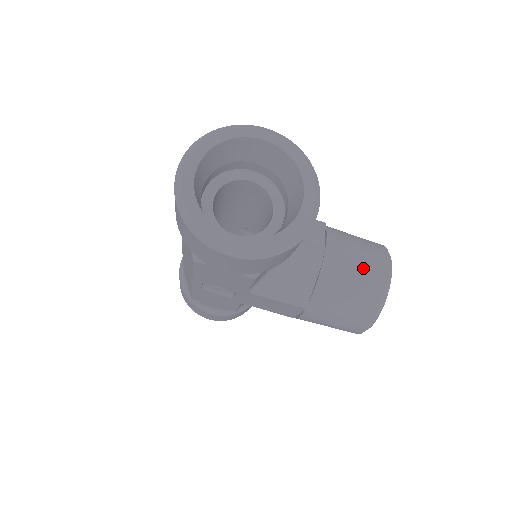
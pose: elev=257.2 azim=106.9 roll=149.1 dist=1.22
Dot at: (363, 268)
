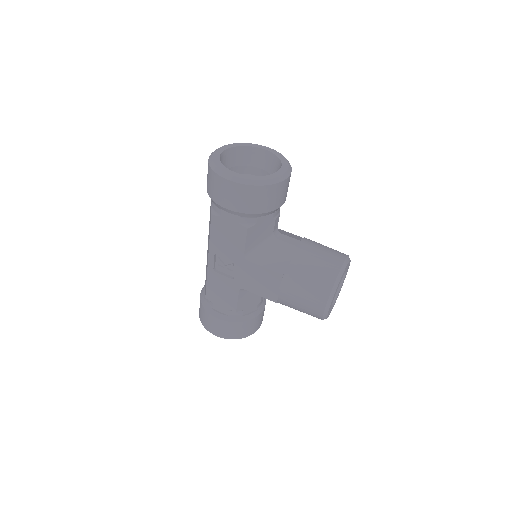
Dot at: (326, 253)
